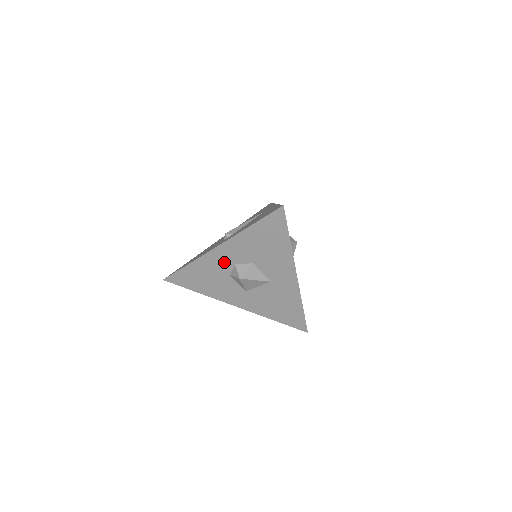
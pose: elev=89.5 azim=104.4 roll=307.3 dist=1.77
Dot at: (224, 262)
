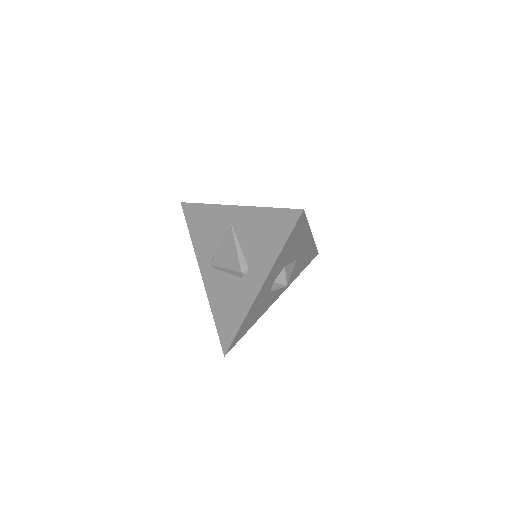
Dot at: (266, 291)
